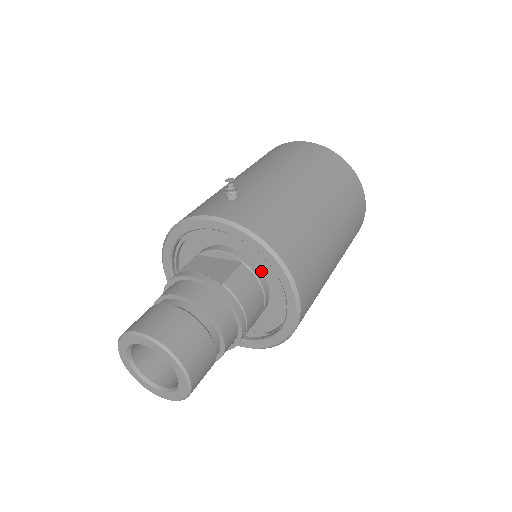
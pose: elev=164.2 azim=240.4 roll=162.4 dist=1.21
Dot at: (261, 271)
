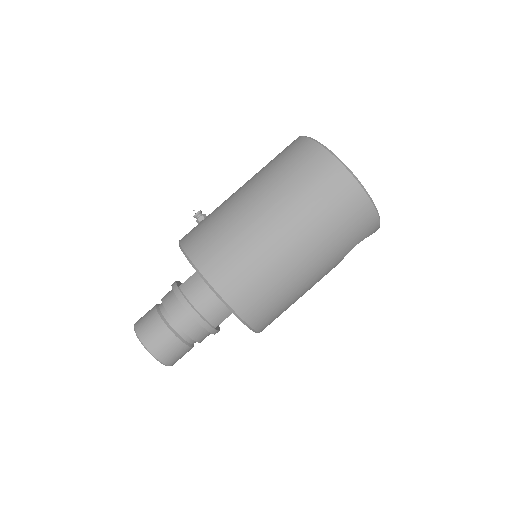
Dot at: occluded
